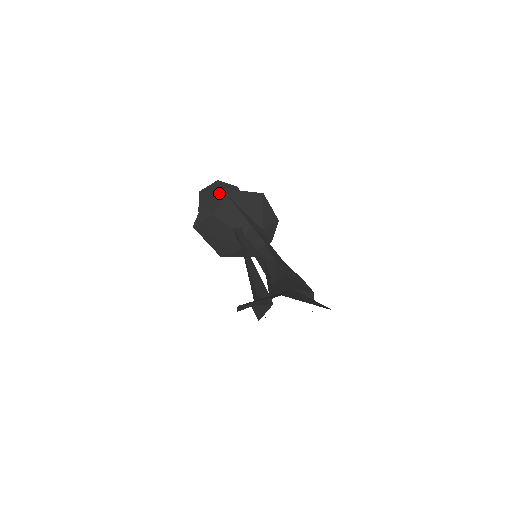
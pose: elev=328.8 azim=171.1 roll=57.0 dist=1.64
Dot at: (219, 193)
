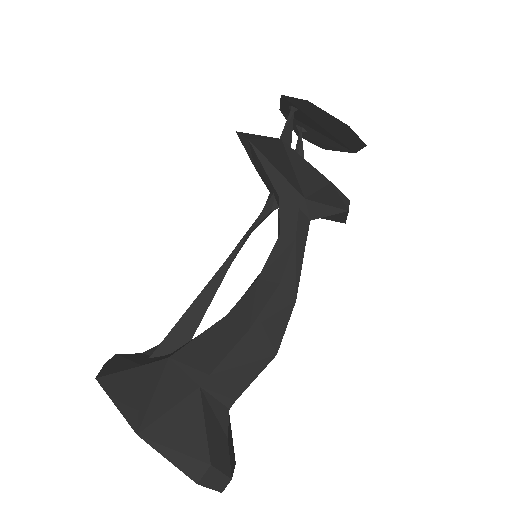
Dot at: (242, 138)
